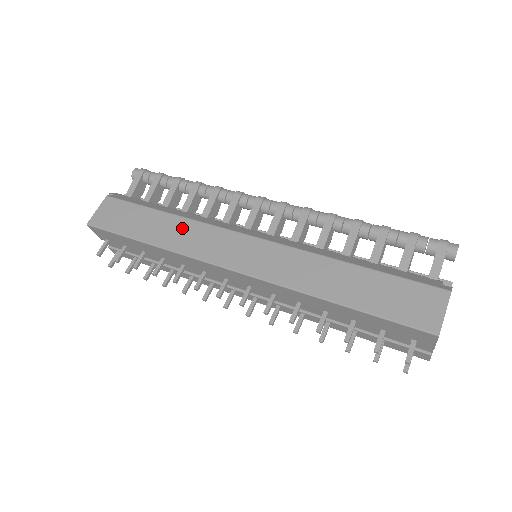
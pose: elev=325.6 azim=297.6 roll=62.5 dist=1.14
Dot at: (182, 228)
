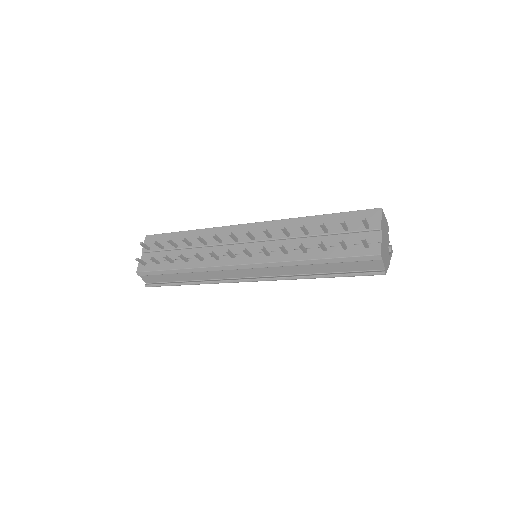
Dot at: occluded
